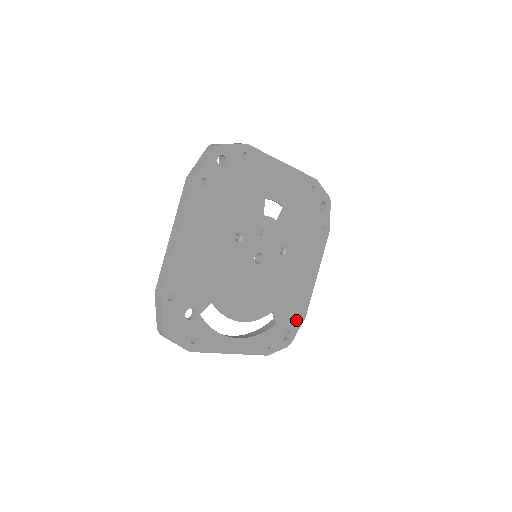
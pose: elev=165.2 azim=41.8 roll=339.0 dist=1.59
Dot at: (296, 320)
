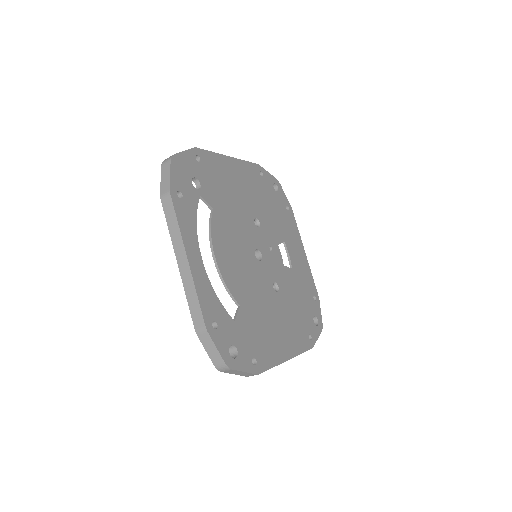
Dot at: (250, 358)
